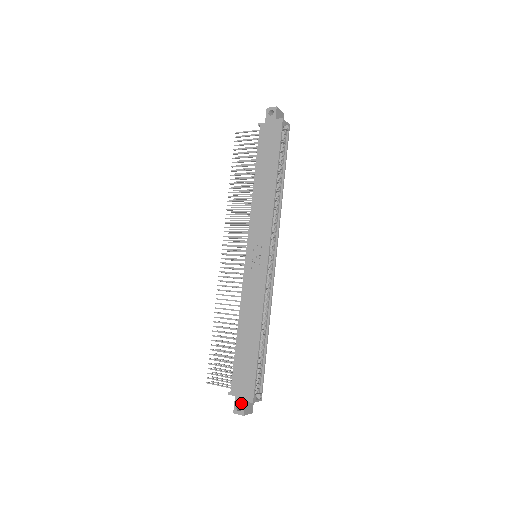
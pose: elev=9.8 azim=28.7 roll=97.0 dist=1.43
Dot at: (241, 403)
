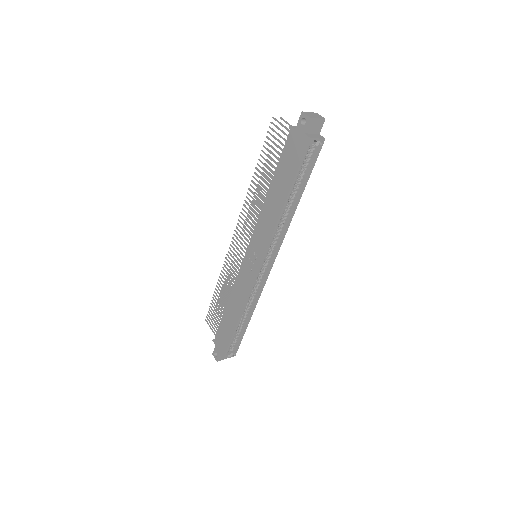
Dot at: (217, 353)
